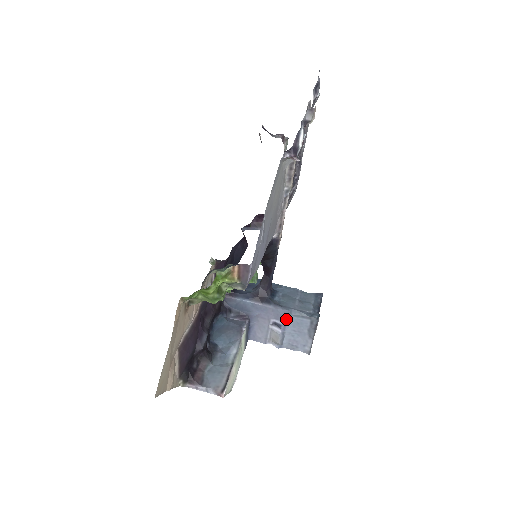
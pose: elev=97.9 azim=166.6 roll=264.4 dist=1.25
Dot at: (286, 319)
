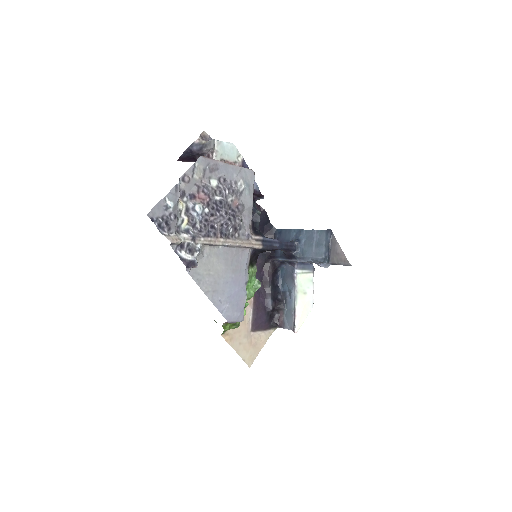
Dot at: (314, 262)
